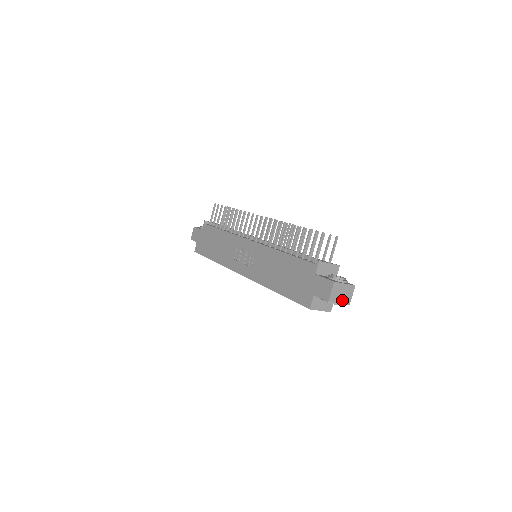
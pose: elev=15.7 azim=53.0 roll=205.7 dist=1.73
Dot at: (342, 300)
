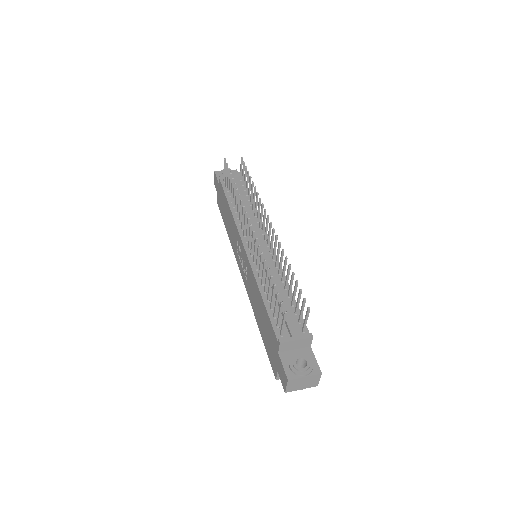
Dot at: (305, 386)
